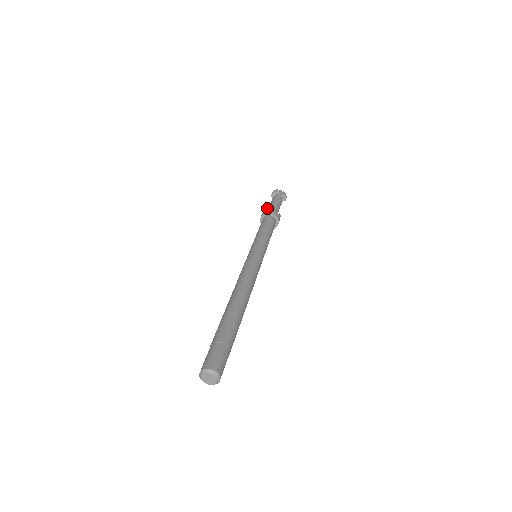
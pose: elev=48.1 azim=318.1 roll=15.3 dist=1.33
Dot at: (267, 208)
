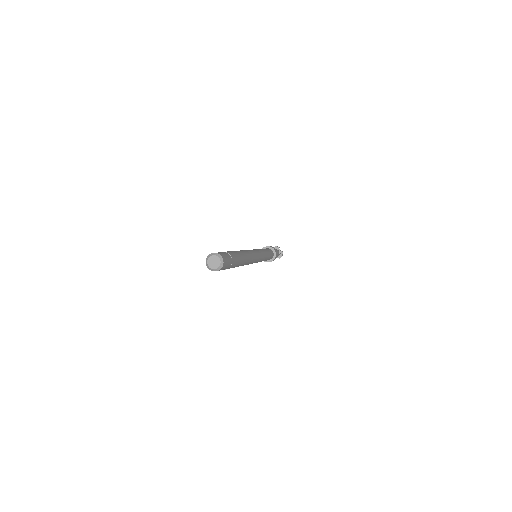
Dot at: (271, 246)
